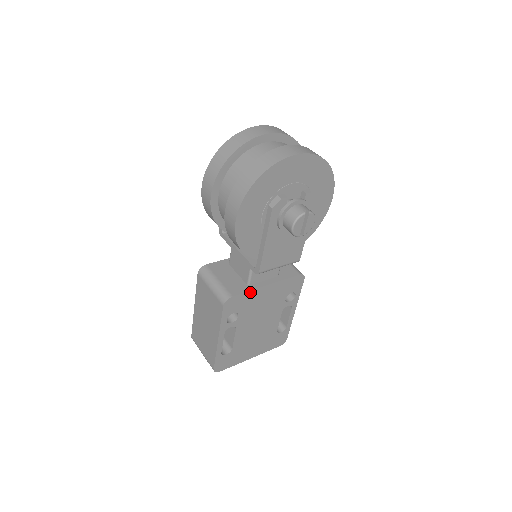
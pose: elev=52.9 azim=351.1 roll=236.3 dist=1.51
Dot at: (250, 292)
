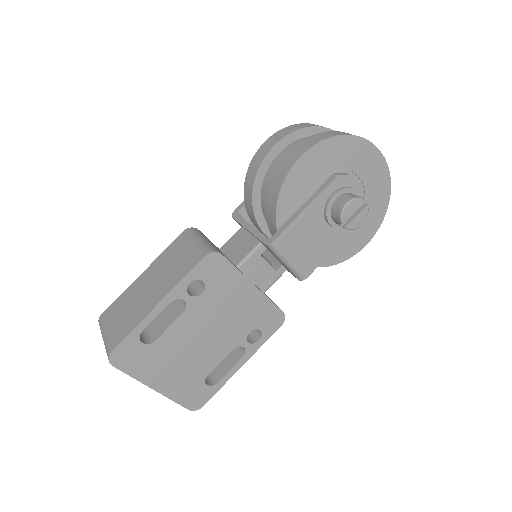
Dot at: (237, 272)
